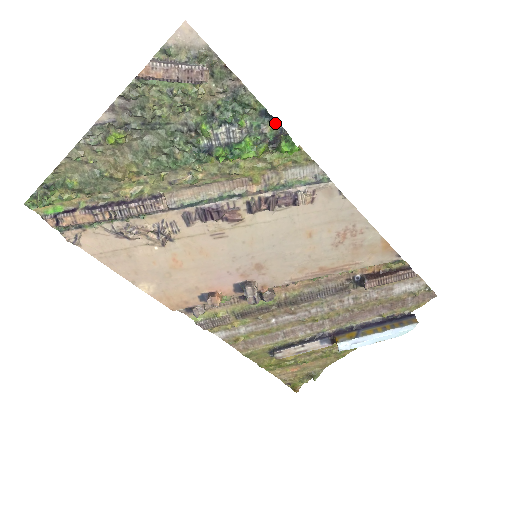
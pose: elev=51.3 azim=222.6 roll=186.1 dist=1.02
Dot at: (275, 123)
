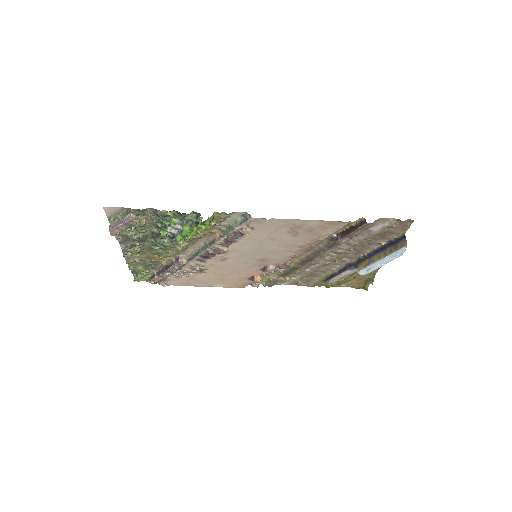
Dot at: (189, 214)
